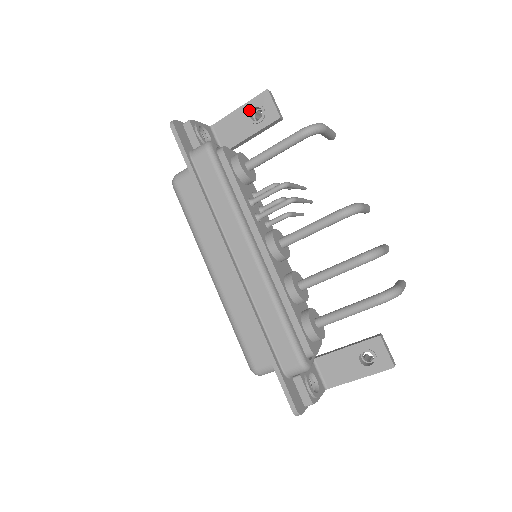
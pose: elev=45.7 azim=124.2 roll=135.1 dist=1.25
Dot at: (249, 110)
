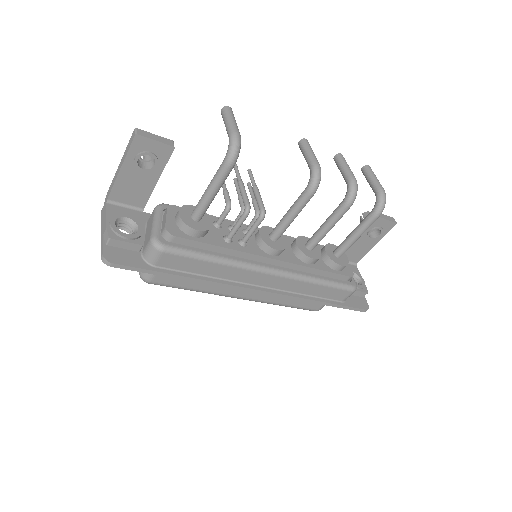
Dot at: (135, 164)
